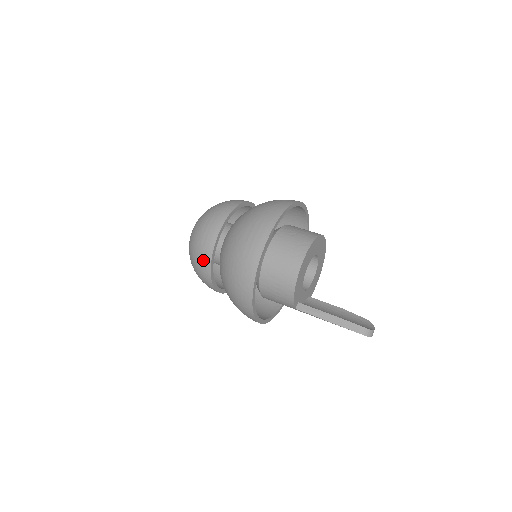
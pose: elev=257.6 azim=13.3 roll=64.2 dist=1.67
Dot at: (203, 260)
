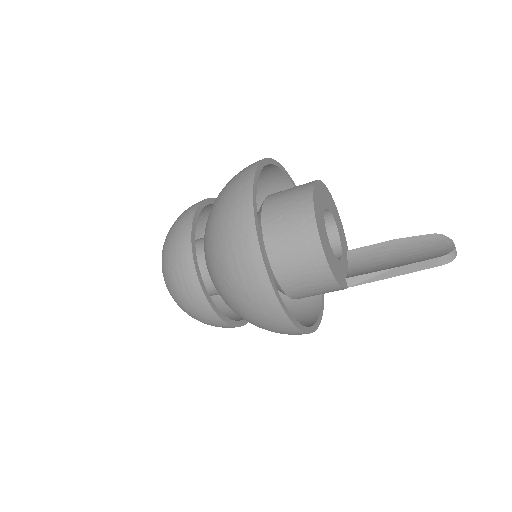
Dot at: (208, 319)
